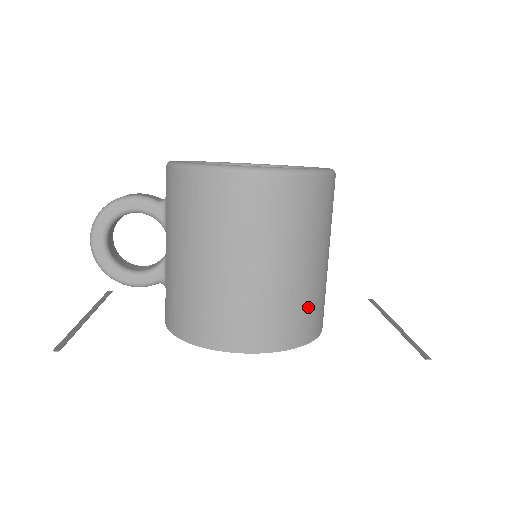
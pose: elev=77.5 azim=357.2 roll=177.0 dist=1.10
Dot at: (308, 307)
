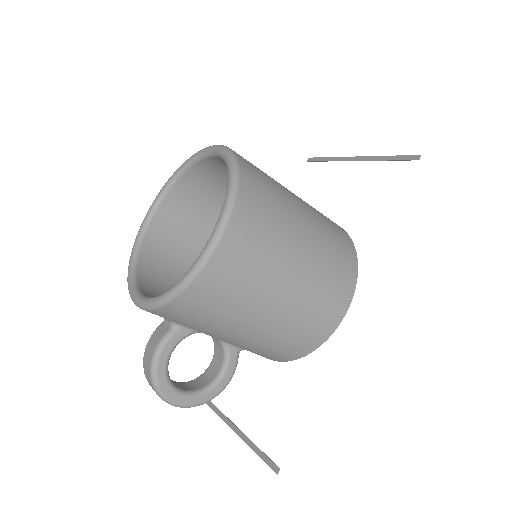
Dot at: (333, 236)
